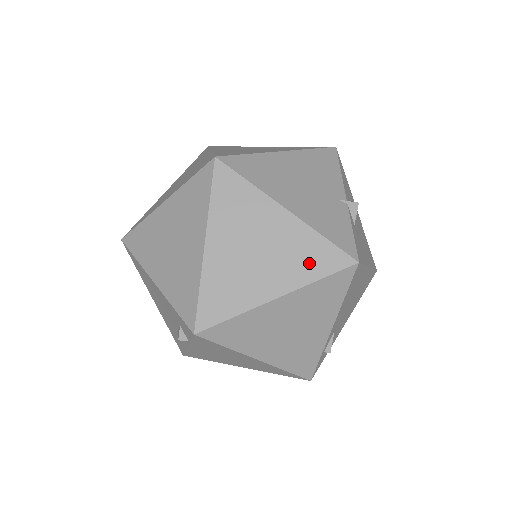
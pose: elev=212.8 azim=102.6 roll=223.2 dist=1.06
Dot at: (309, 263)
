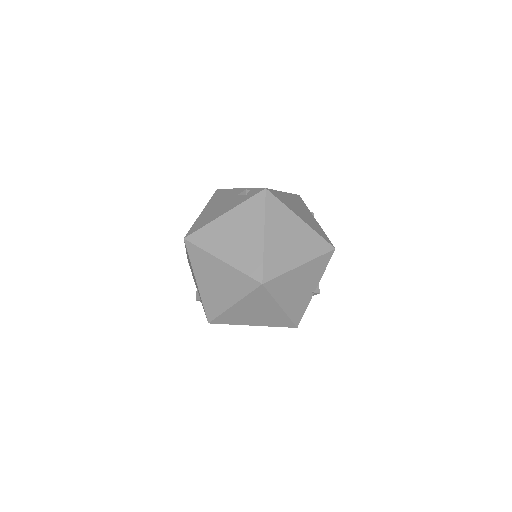
Dot at: (276, 322)
